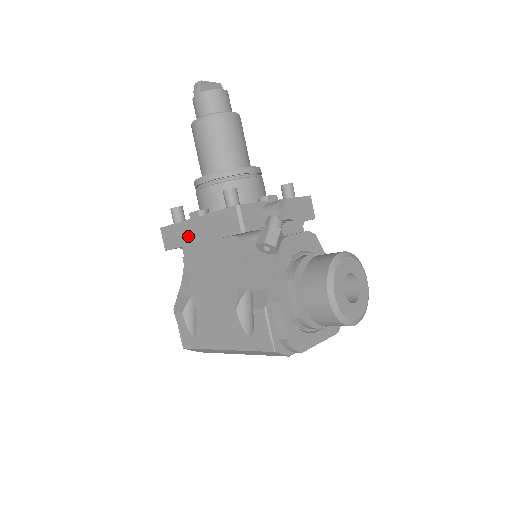
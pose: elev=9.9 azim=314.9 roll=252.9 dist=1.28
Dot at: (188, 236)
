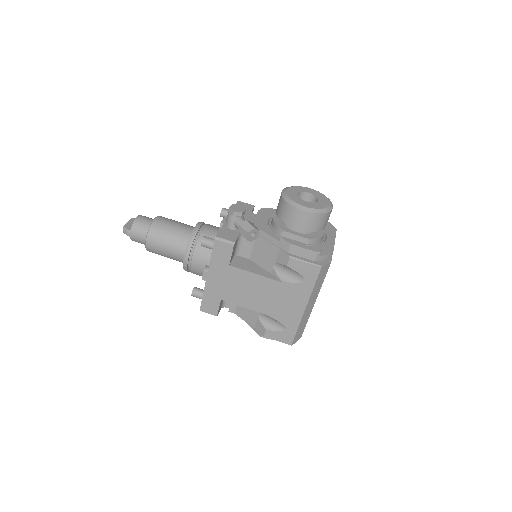
Dot at: (216, 290)
